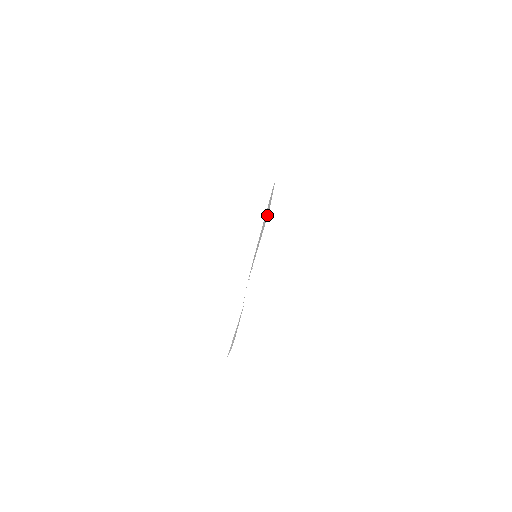
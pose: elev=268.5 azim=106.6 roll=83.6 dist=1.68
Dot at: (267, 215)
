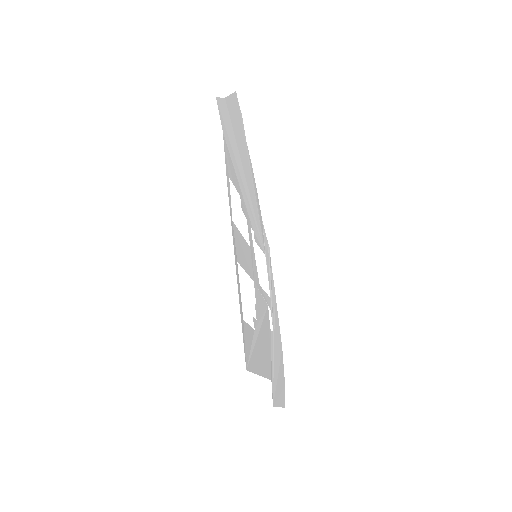
Dot at: (238, 116)
